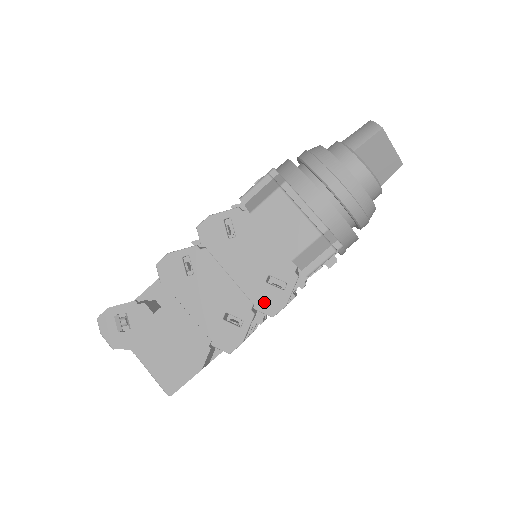
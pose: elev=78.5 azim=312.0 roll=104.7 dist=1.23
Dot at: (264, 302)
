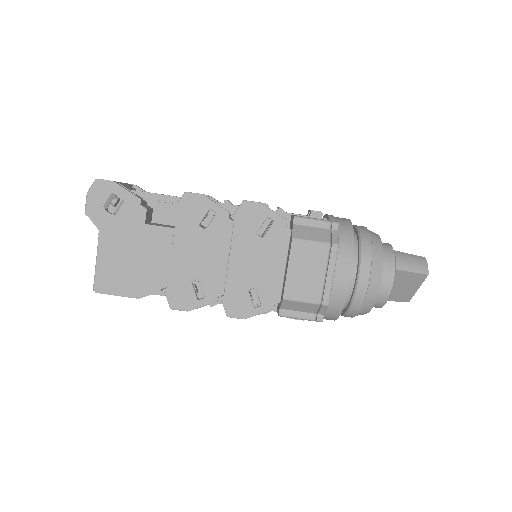
Dot at: (233, 301)
